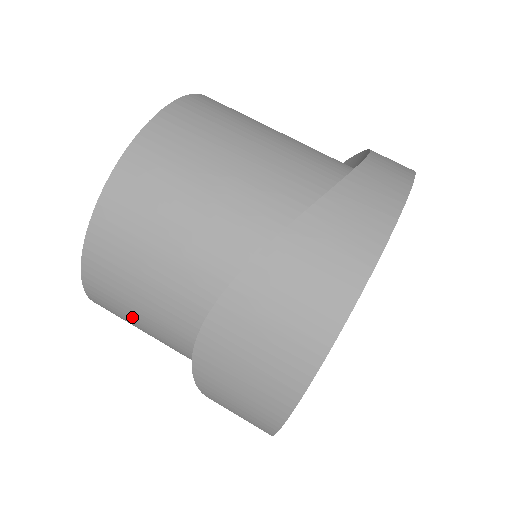
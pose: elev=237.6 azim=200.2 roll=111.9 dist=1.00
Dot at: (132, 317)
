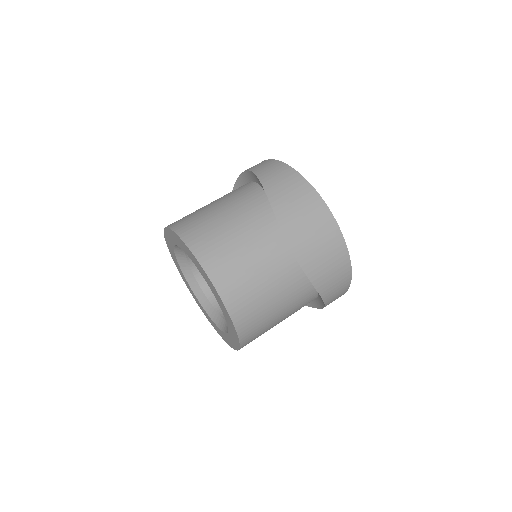
Dot at: (262, 304)
